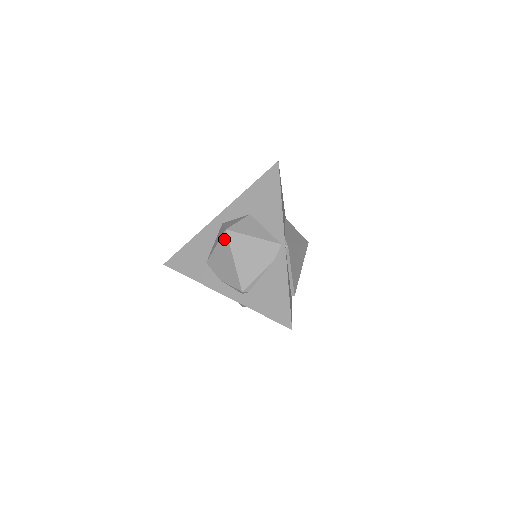
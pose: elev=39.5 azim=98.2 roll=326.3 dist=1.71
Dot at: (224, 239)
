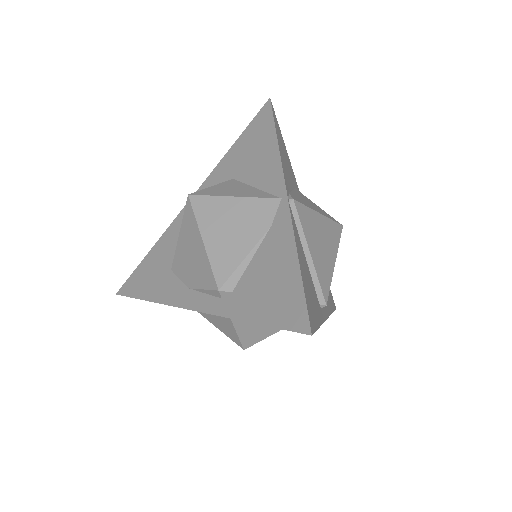
Dot at: (187, 212)
